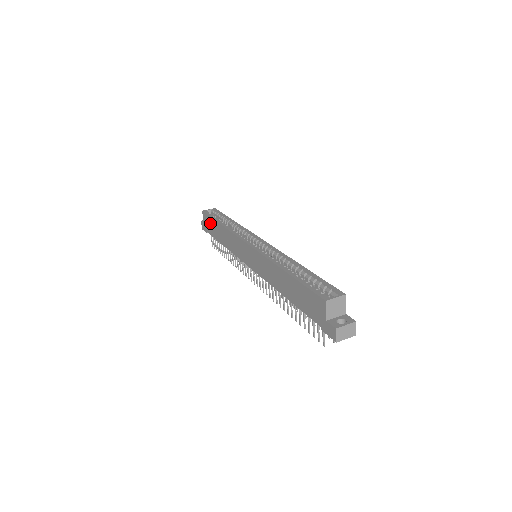
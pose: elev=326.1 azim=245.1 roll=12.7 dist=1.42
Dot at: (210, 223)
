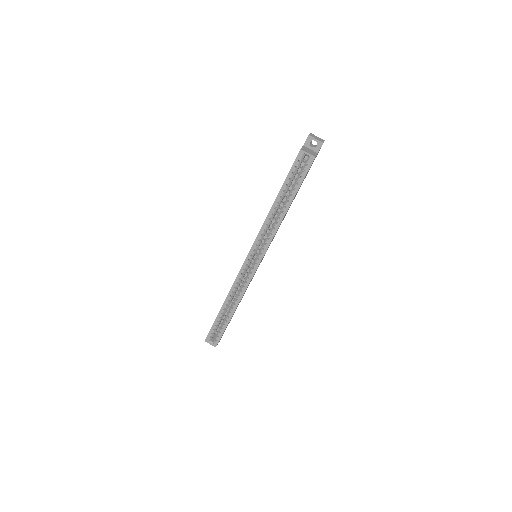
Dot at: occluded
